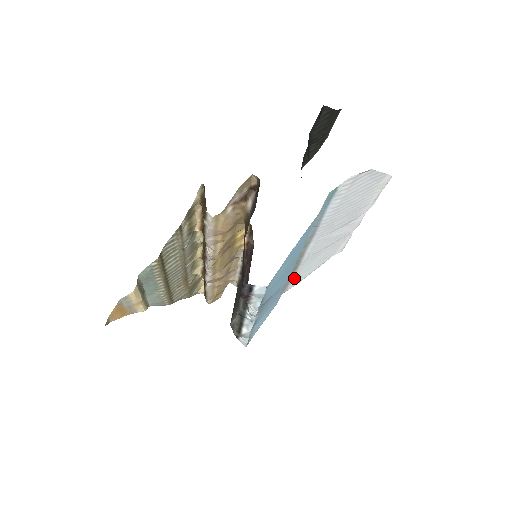
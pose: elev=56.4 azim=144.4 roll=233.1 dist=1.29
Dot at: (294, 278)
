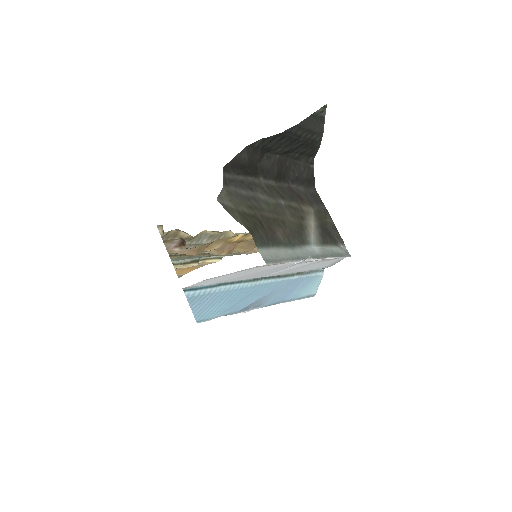
Dot at: occluded
